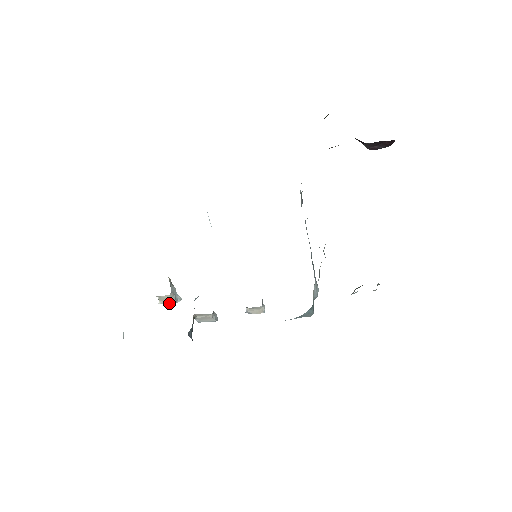
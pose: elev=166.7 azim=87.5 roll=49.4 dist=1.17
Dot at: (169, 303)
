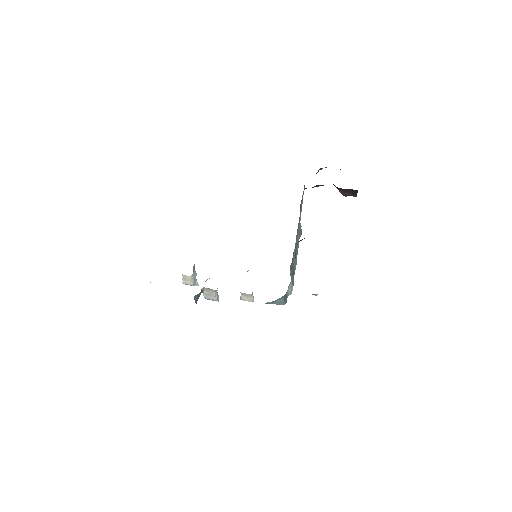
Dot at: (189, 284)
